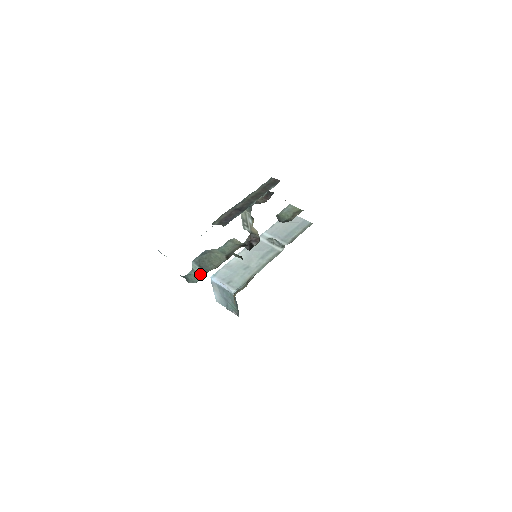
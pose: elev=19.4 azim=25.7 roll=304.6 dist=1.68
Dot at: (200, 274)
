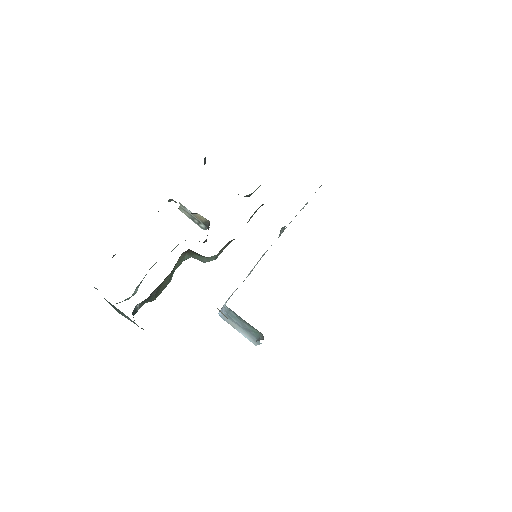
Dot at: (136, 291)
